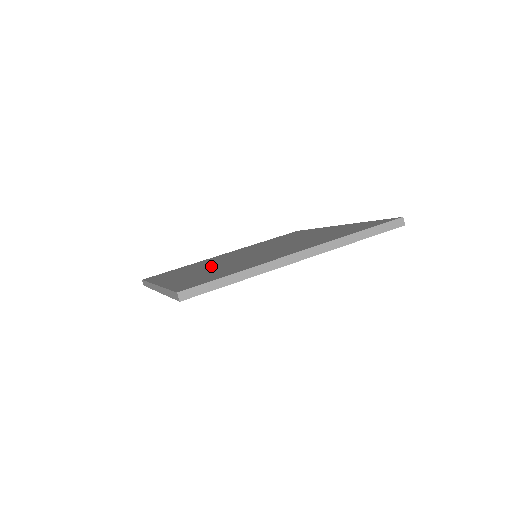
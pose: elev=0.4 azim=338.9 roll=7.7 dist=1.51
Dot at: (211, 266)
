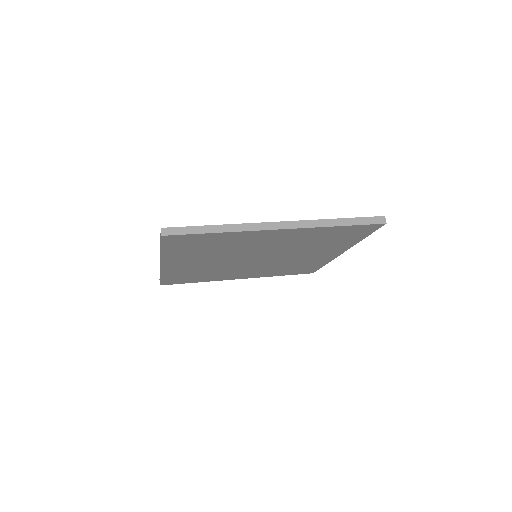
Dot at: occluded
